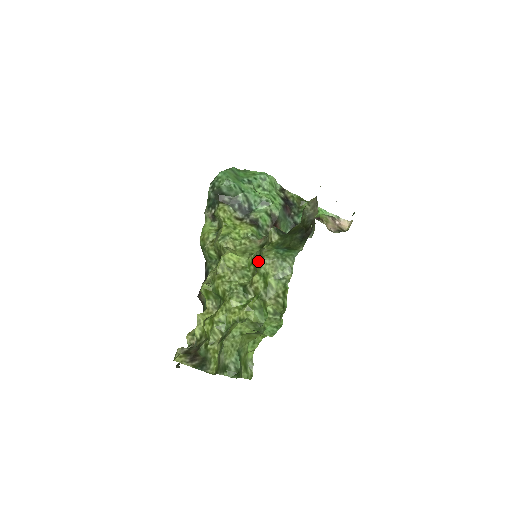
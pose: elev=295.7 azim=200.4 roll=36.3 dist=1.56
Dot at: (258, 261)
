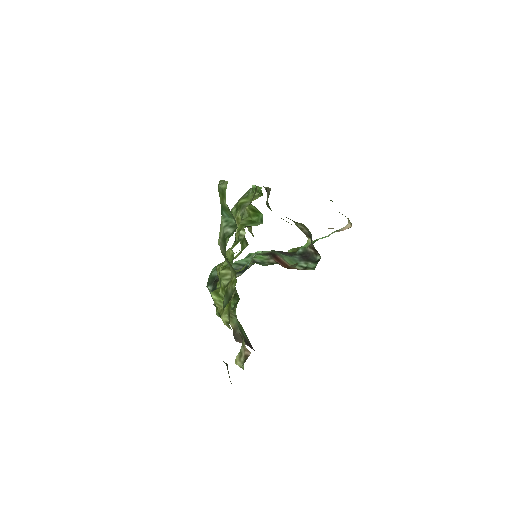
Dot at: occluded
